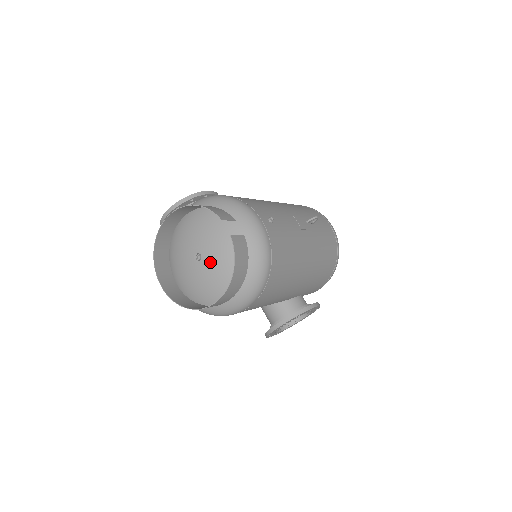
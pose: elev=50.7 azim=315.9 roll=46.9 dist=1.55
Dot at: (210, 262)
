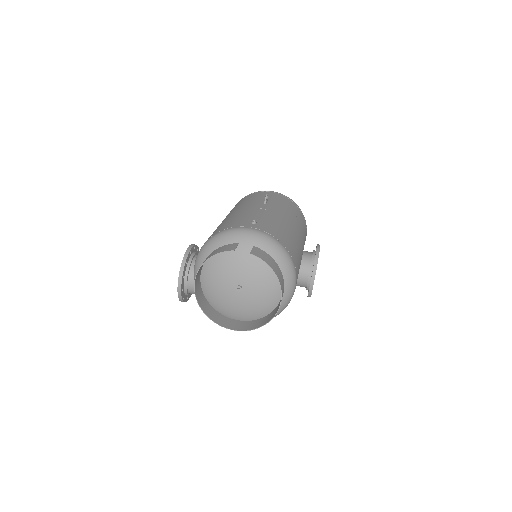
Dot at: (250, 283)
